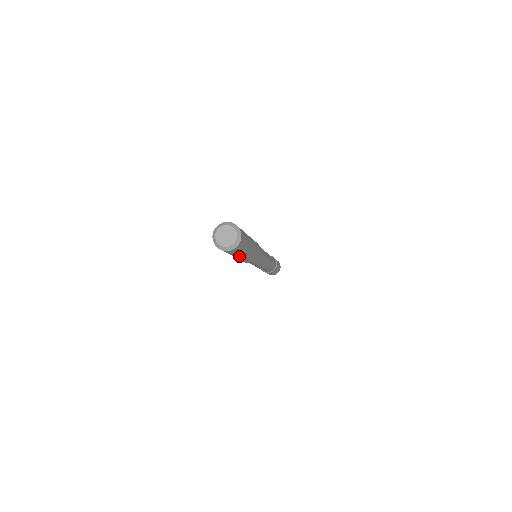
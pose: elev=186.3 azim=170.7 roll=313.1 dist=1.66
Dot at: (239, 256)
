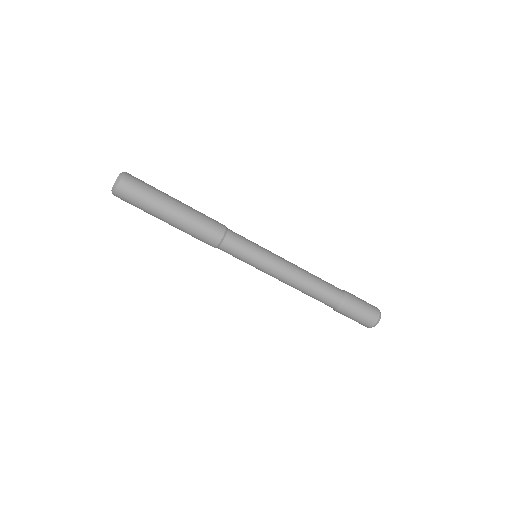
Dot at: (165, 199)
